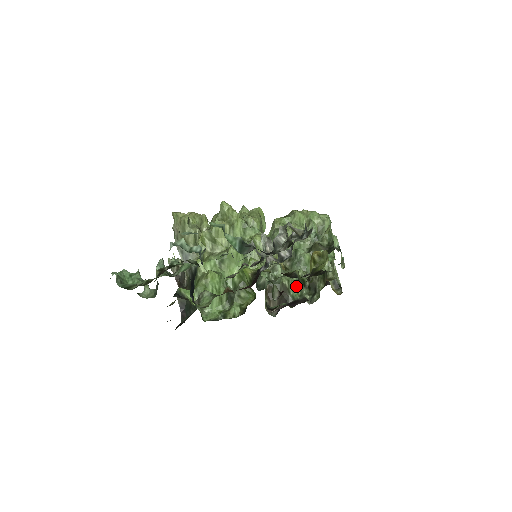
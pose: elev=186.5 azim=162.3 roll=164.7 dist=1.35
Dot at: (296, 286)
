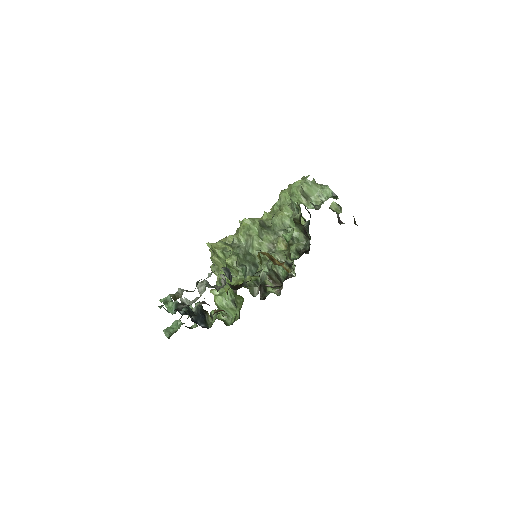
Dot at: occluded
